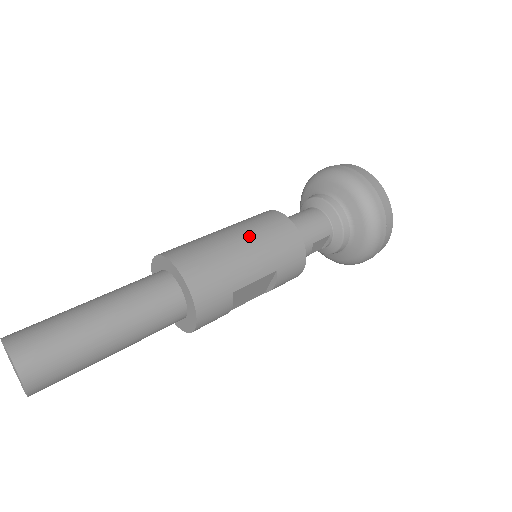
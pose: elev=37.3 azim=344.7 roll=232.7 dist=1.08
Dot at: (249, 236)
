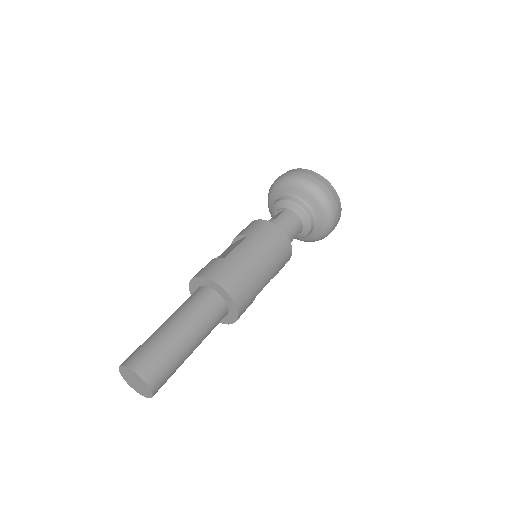
Dot at: (263, 254)
